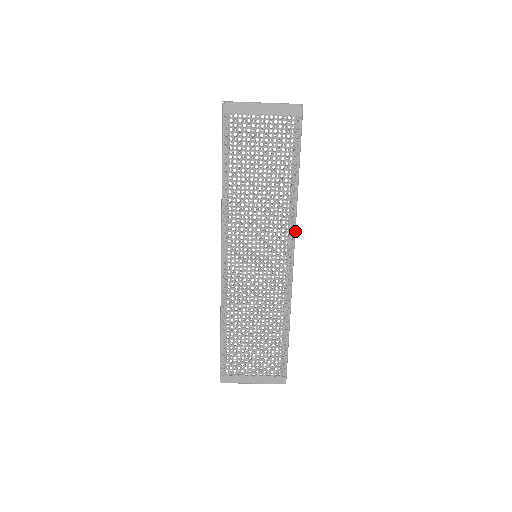
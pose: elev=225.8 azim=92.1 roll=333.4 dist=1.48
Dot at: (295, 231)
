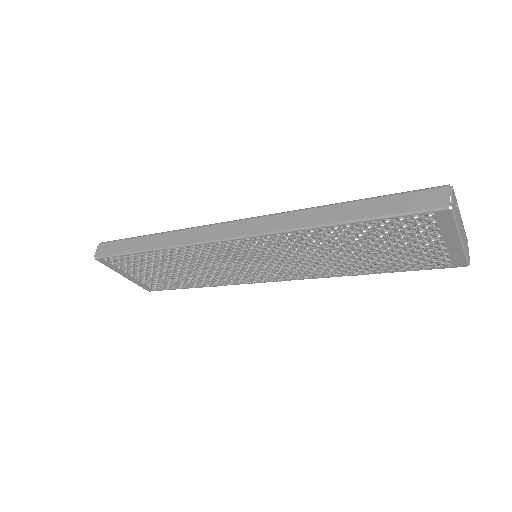
Dot at: (308, 278)
